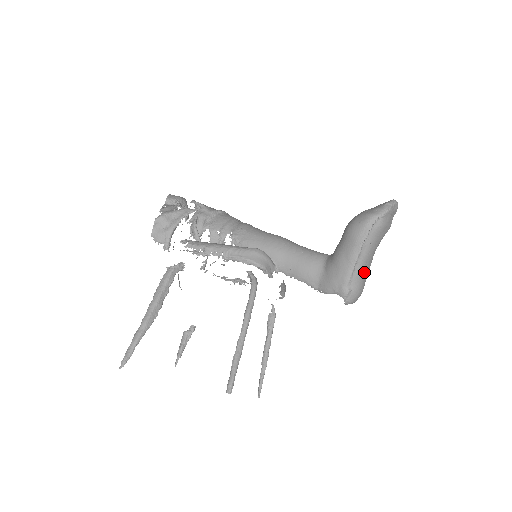
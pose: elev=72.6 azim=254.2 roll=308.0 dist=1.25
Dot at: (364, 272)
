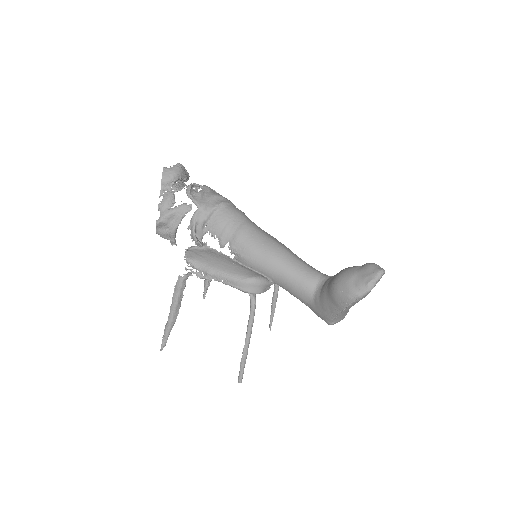
Dot at: occluded
